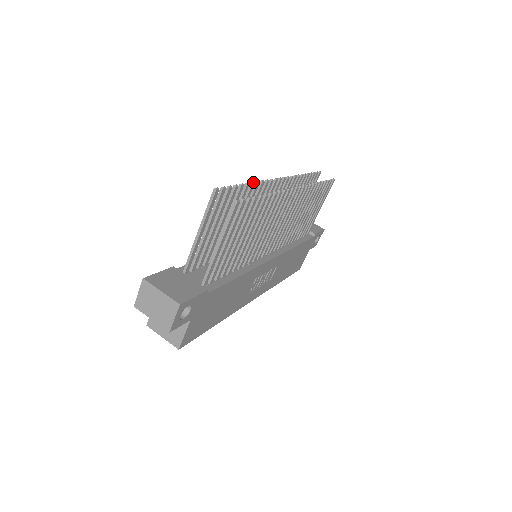
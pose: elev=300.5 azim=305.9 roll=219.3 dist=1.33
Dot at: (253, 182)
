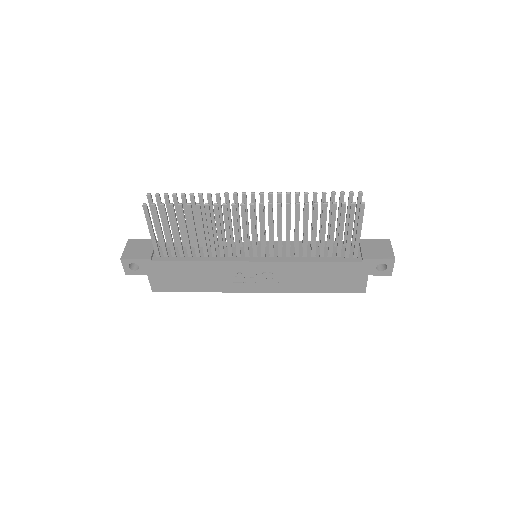
Dot at: (200, 193)
